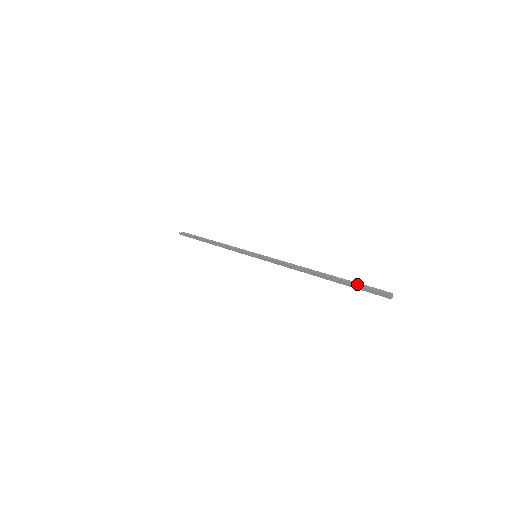
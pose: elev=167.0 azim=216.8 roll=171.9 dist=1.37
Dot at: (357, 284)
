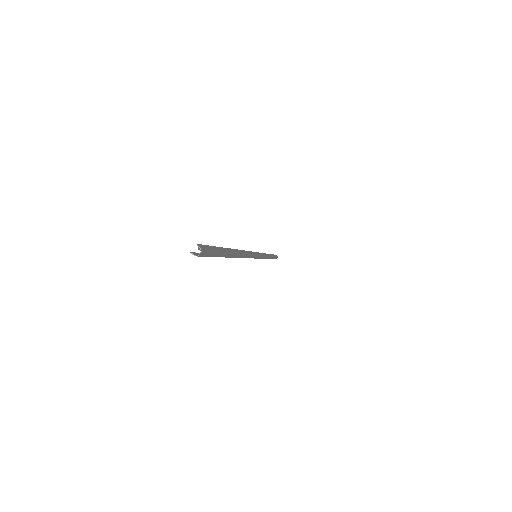
Dot at: (217, 249)
